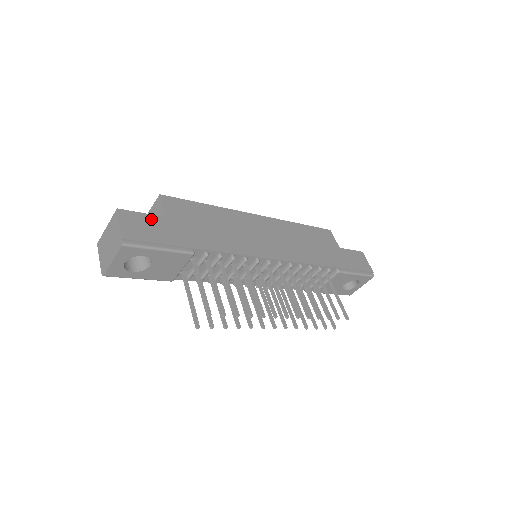
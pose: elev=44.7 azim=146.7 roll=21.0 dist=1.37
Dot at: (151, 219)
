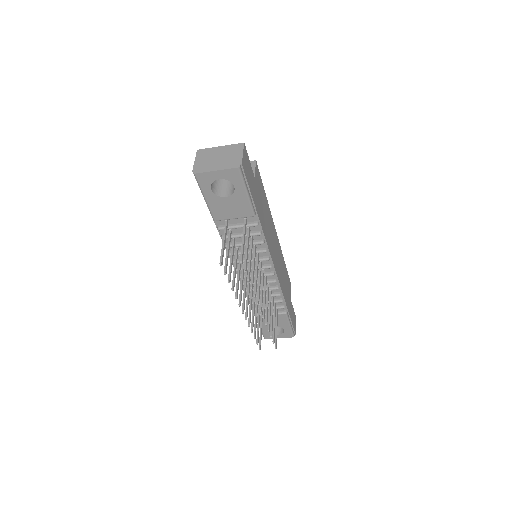
Dot at: (251, 169)
